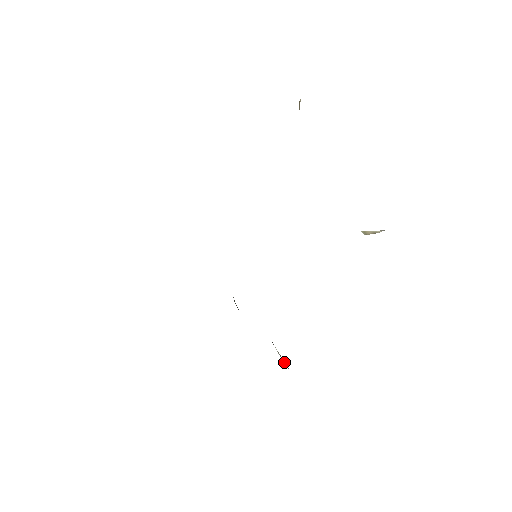
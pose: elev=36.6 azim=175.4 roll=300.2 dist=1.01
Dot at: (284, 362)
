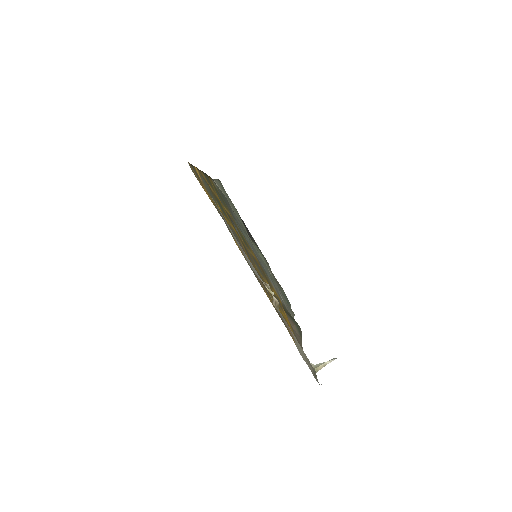
Dot at: occluded
